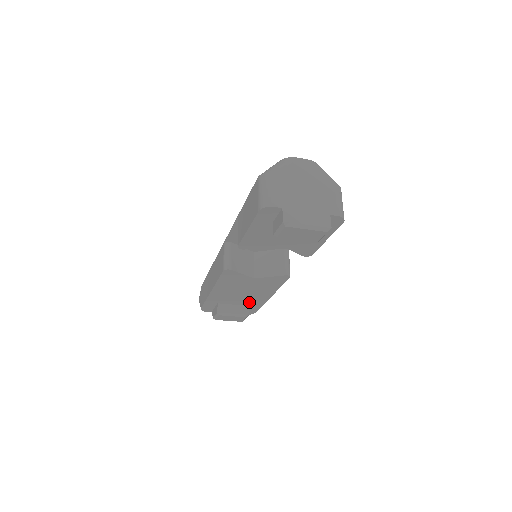
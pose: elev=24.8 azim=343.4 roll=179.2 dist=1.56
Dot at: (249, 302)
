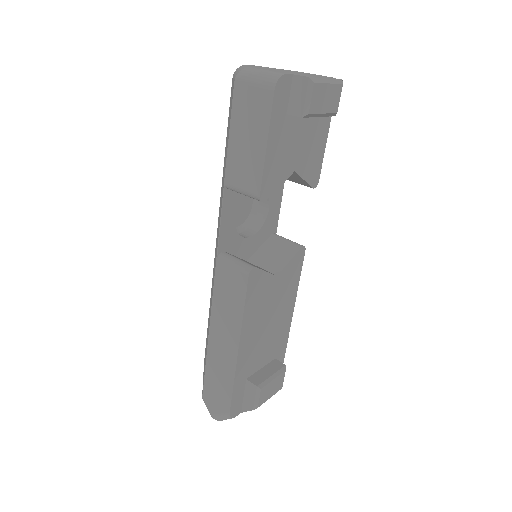
Dot at: (274, 348)
